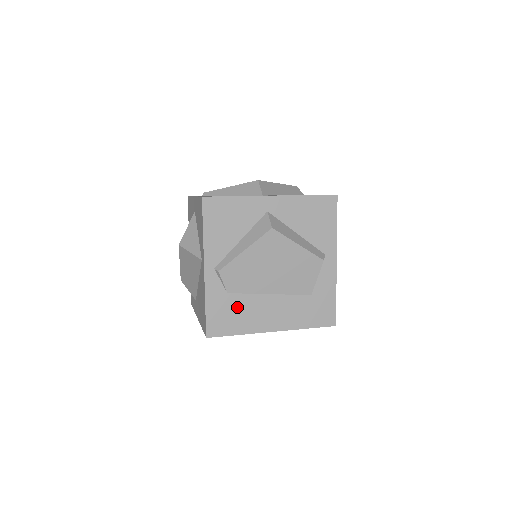
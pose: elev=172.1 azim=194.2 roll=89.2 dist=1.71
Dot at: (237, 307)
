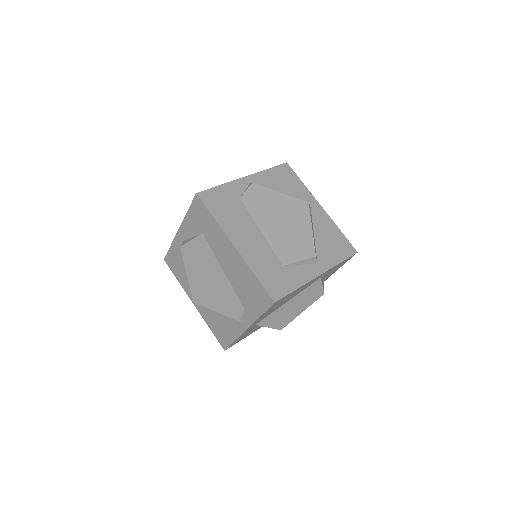
Dot at: (234, 209)
